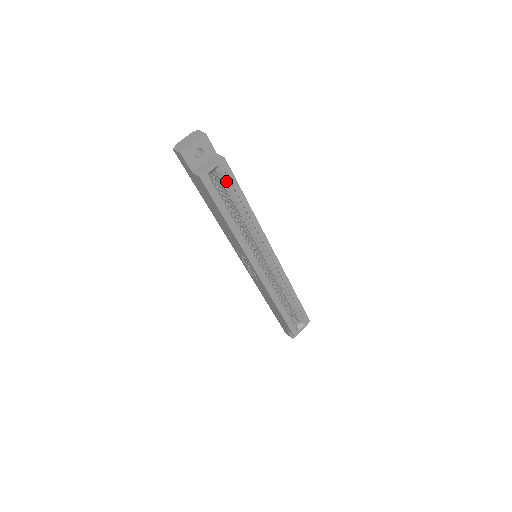
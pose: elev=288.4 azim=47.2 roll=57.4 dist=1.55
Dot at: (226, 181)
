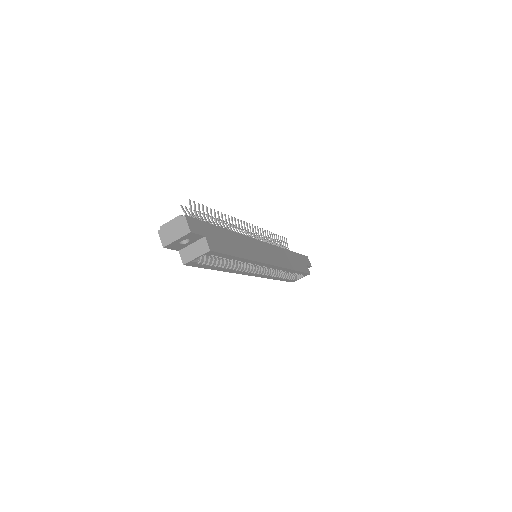
Dot at: occluded
